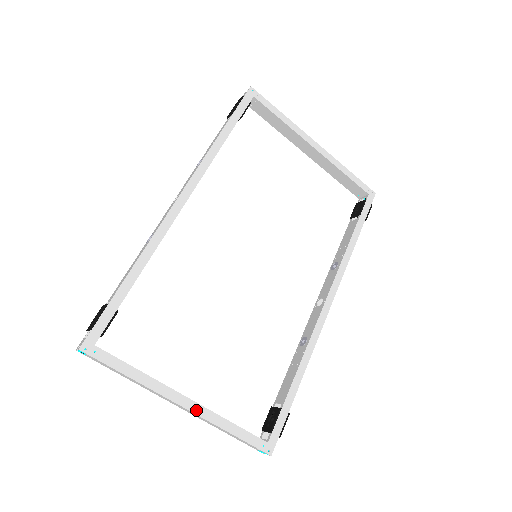
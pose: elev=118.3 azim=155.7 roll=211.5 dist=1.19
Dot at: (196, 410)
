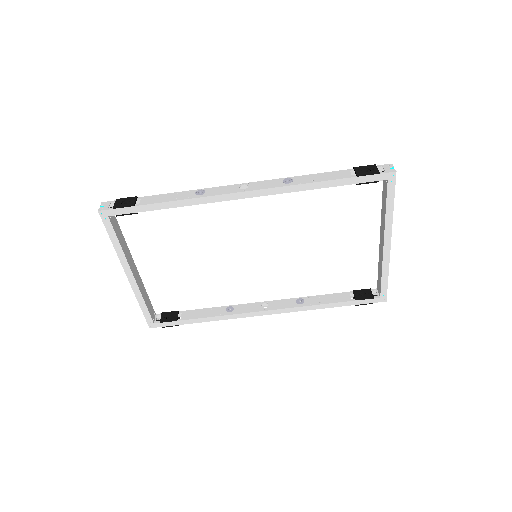
Dot at: (132, 283)
